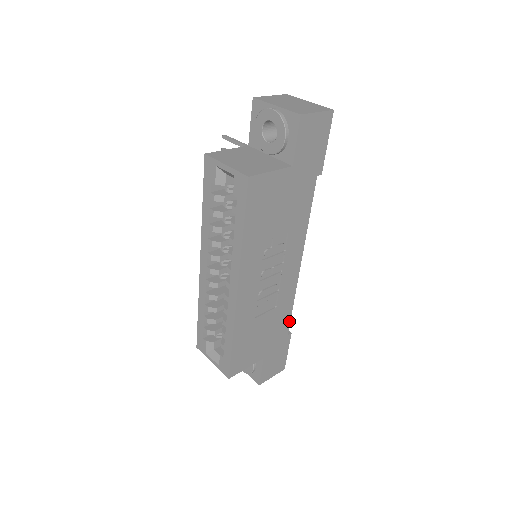
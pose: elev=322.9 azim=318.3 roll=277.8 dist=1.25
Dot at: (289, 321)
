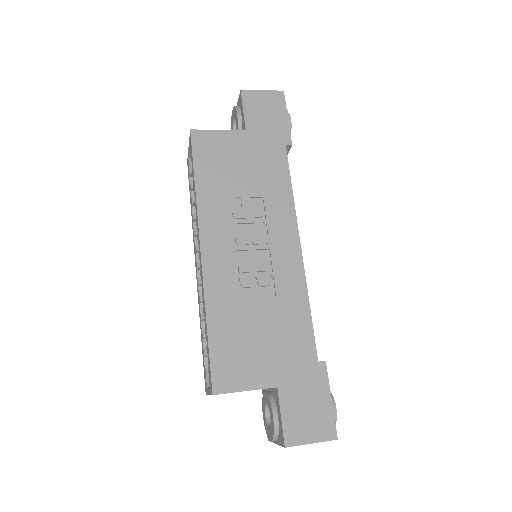
Dot at: (312, 334)
